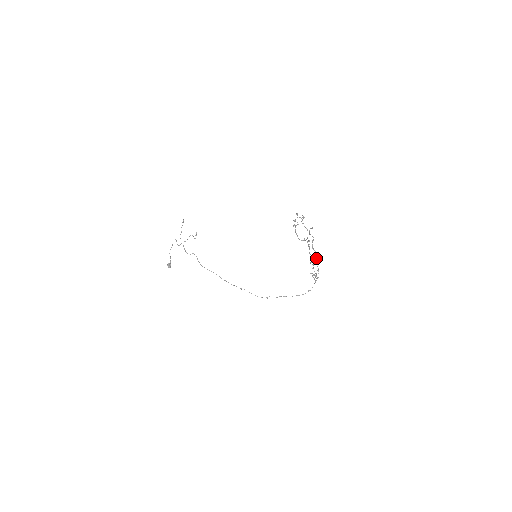
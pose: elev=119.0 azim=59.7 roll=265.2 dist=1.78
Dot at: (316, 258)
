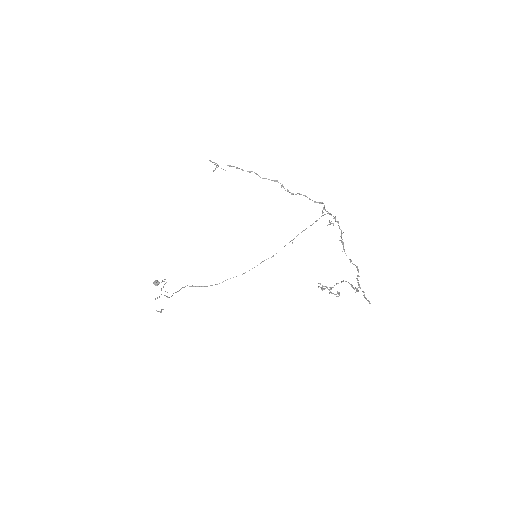
Dot at: occluded
